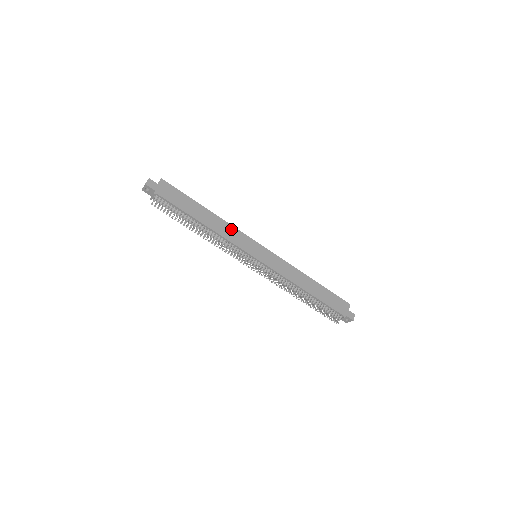
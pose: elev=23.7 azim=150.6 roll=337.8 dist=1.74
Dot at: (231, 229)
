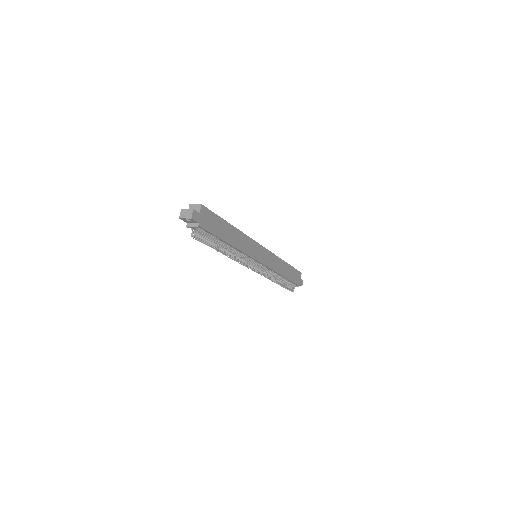
Dot at: (246, 240)
